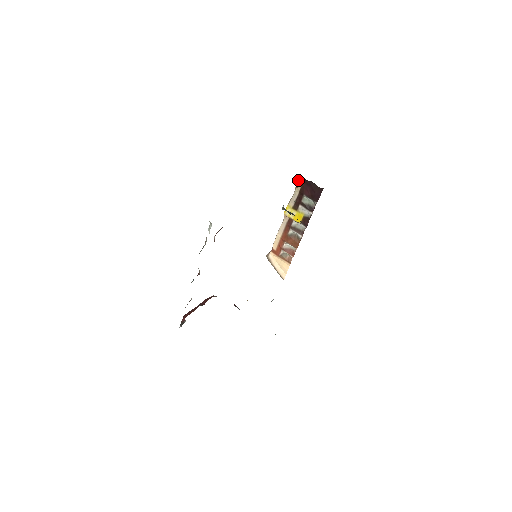
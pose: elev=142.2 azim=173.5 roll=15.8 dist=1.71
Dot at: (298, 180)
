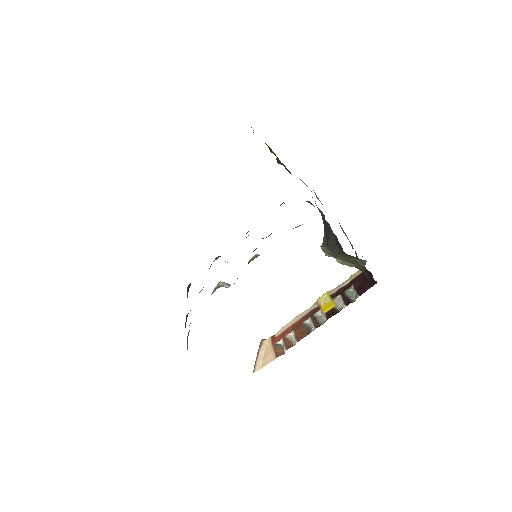
Dot at: occluded
